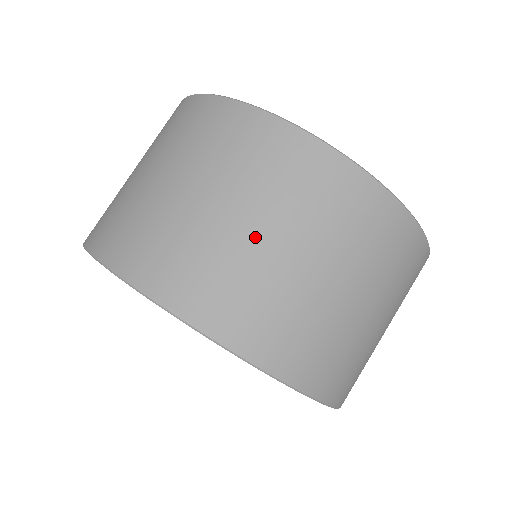
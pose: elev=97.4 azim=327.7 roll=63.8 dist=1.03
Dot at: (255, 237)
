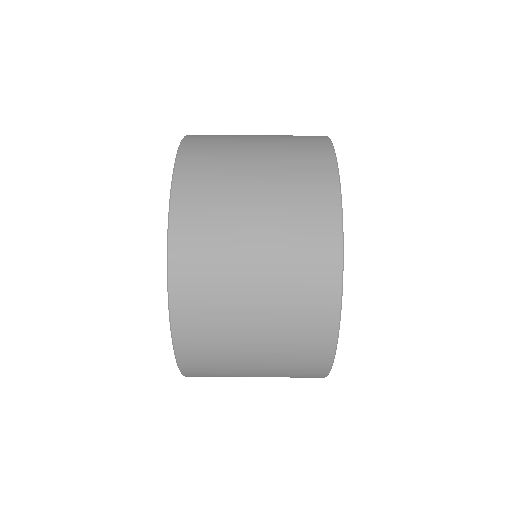
Dot at: (250, 286)
